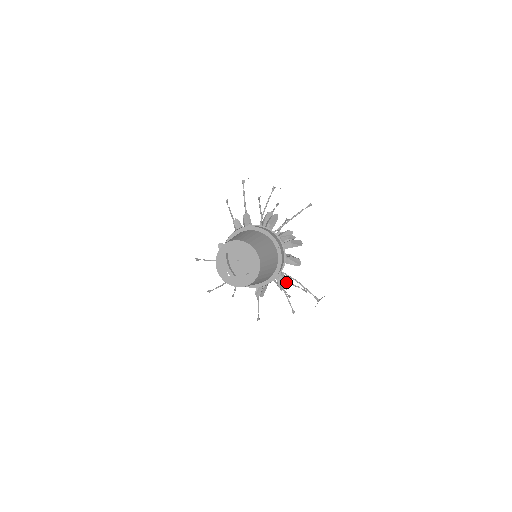
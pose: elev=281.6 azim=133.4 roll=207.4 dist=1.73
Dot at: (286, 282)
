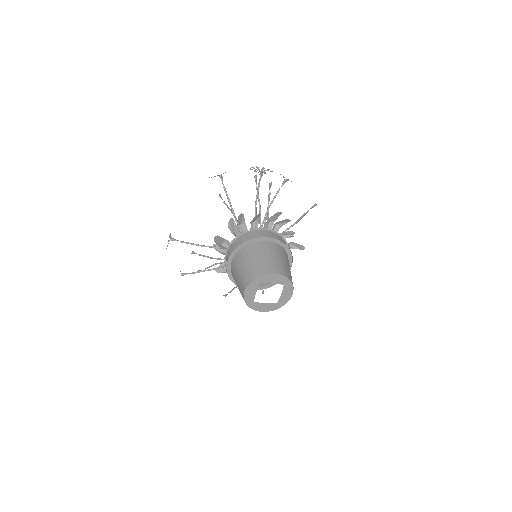
Dot at: occluded
